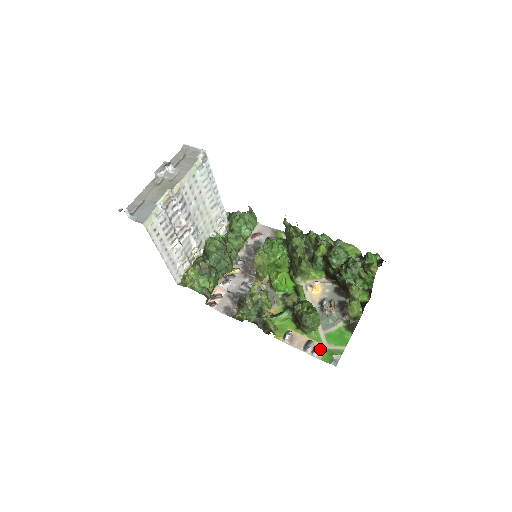
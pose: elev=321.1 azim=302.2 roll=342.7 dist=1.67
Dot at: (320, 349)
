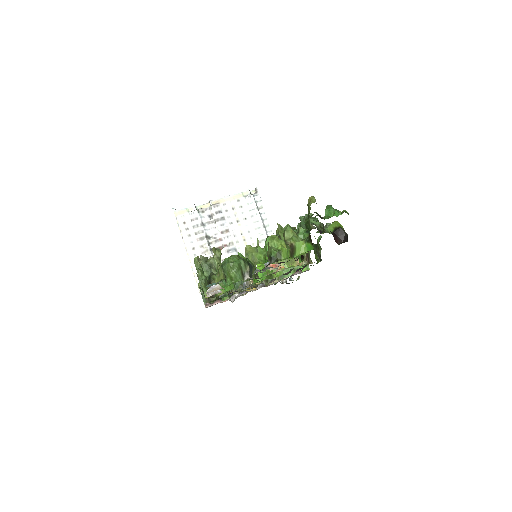
Dot at: (218, 286)
